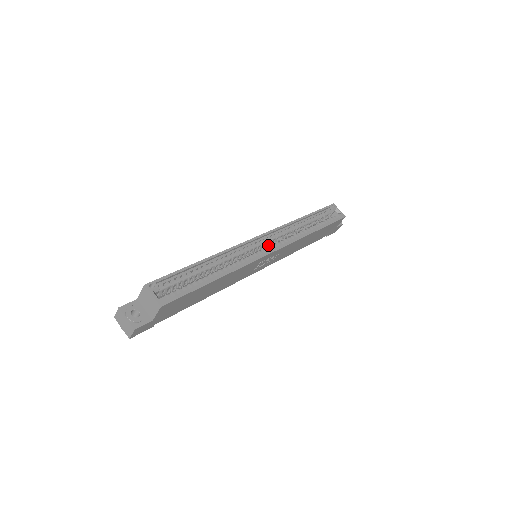
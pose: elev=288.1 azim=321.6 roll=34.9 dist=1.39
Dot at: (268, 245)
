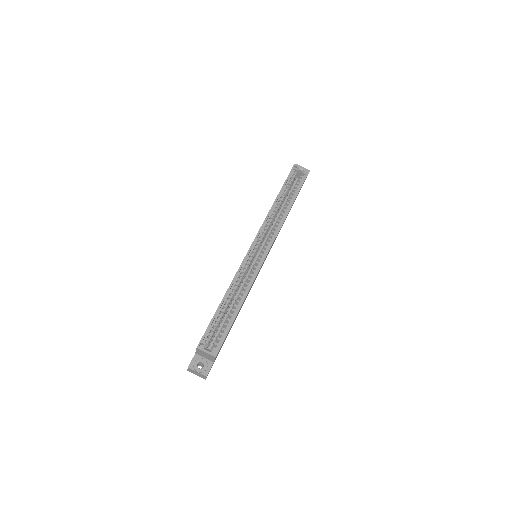
Dot at: (261, 245)
